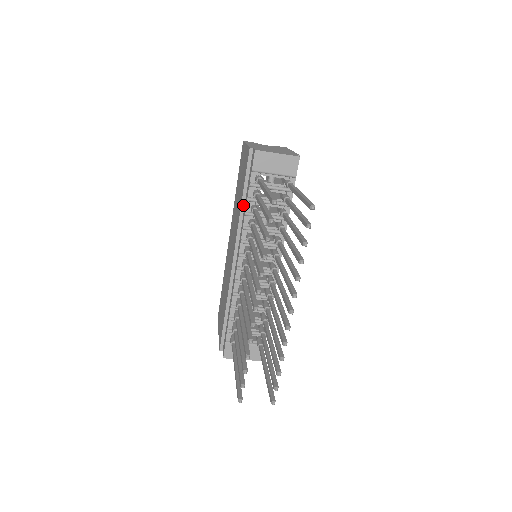
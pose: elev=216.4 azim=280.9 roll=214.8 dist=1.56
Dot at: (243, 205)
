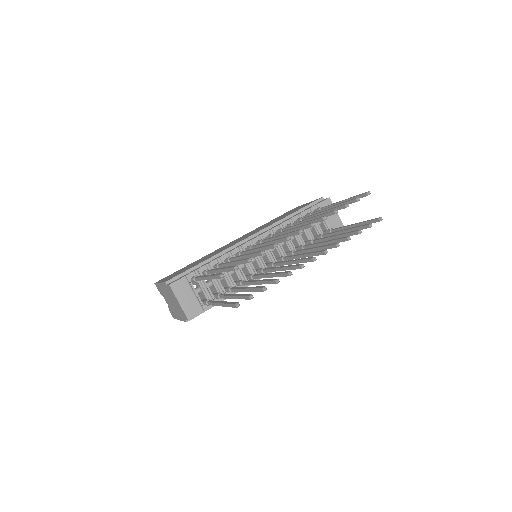
Dot at: (288, 217)
